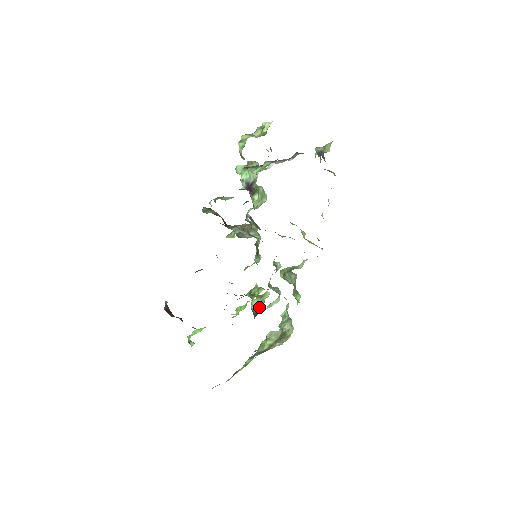
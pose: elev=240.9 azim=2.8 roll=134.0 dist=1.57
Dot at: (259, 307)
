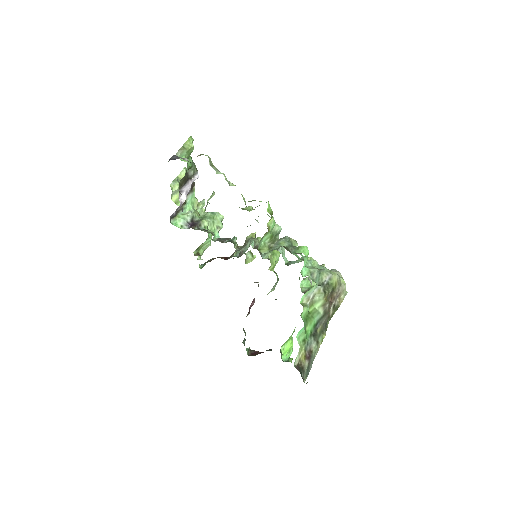
Dot at: occluded
